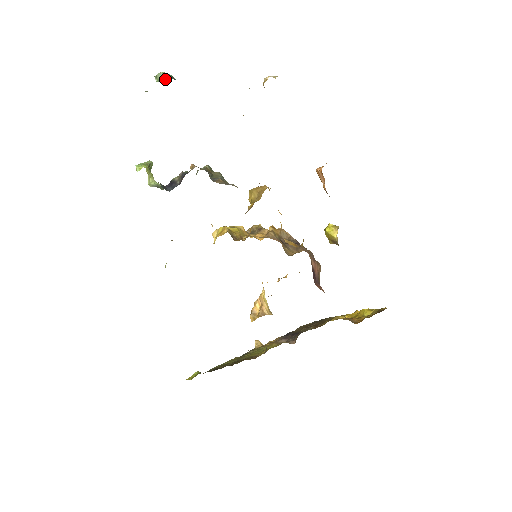
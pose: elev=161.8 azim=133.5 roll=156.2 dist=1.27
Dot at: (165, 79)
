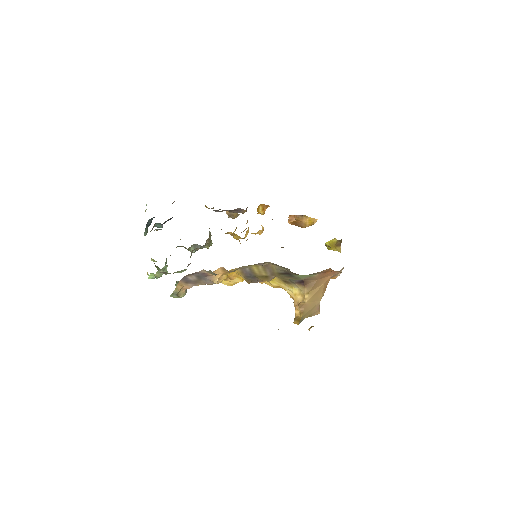
Dot at: occluded
